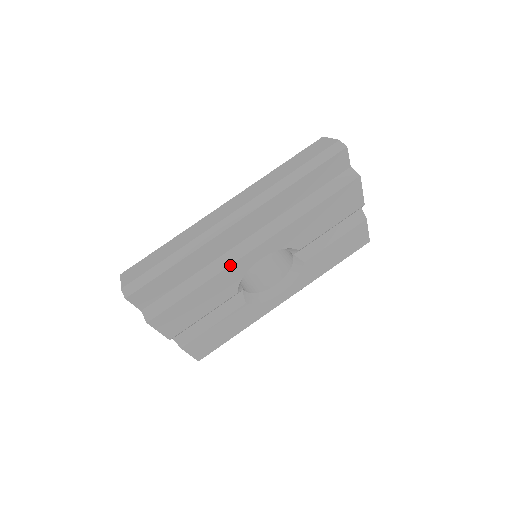
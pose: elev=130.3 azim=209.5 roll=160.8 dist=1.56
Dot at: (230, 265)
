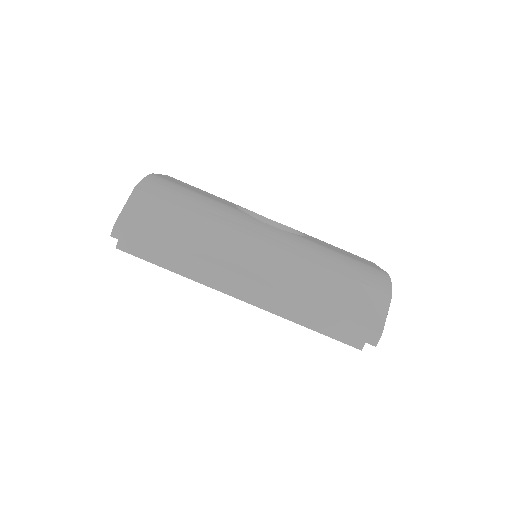
Dot at: (211, 287)
